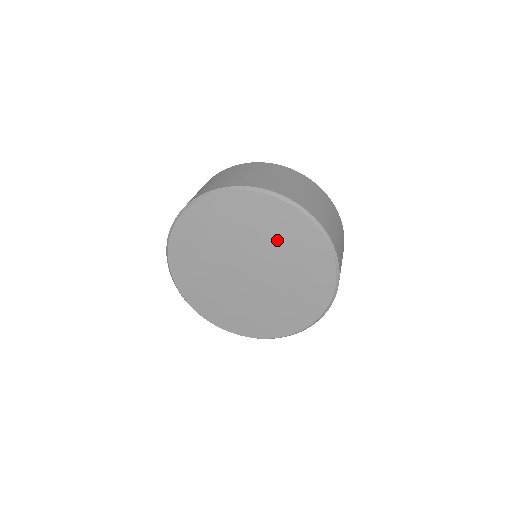
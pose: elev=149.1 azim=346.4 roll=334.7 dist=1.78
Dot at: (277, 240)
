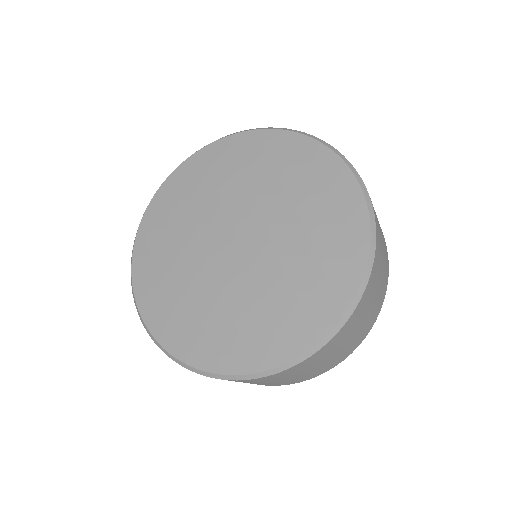
Dot at: (225, 180)
